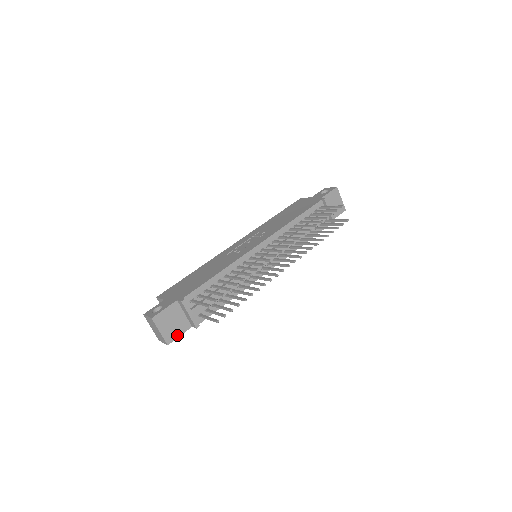
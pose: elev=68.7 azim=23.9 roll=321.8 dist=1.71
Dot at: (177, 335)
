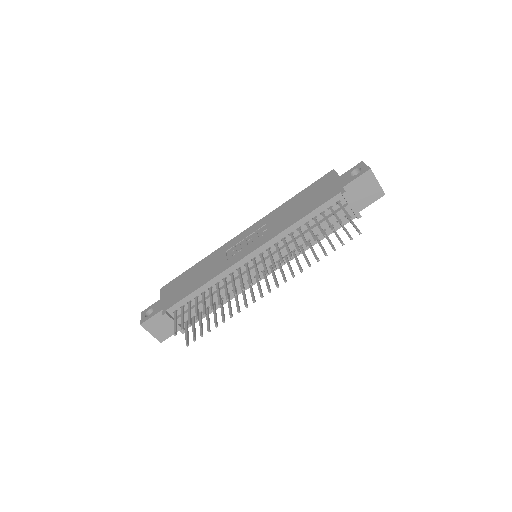
Dot at: (169, 335)
